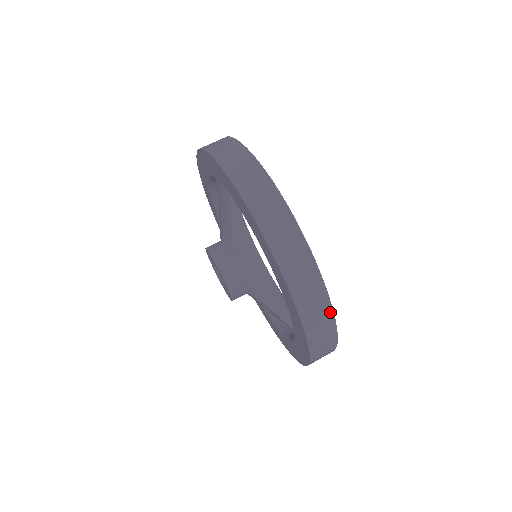
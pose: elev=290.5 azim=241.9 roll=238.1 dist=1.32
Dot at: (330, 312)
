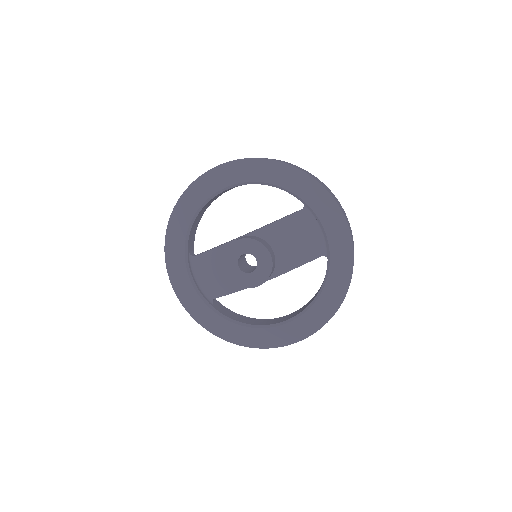
Dot at: occluded
